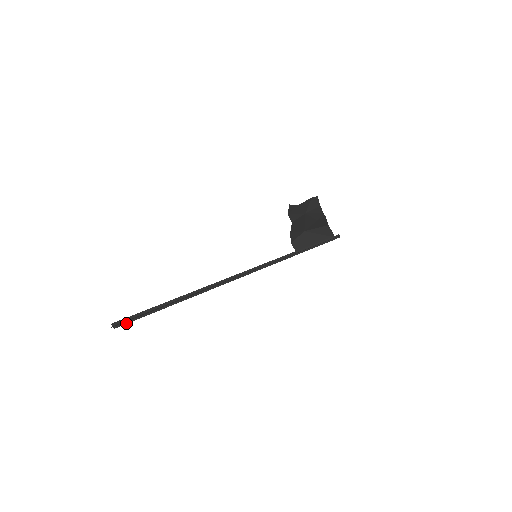
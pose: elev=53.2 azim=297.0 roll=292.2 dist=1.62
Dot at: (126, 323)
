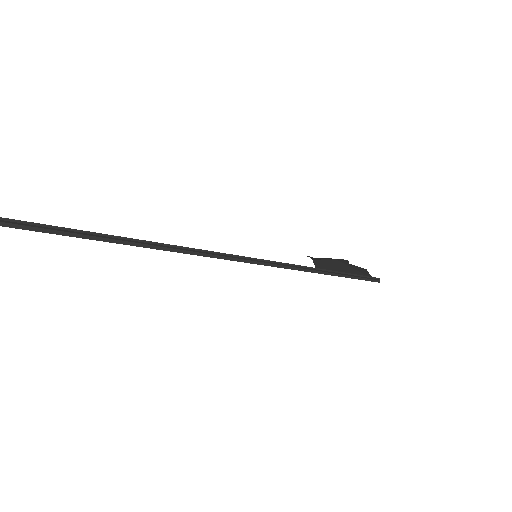
Dot at: (20, 228)
